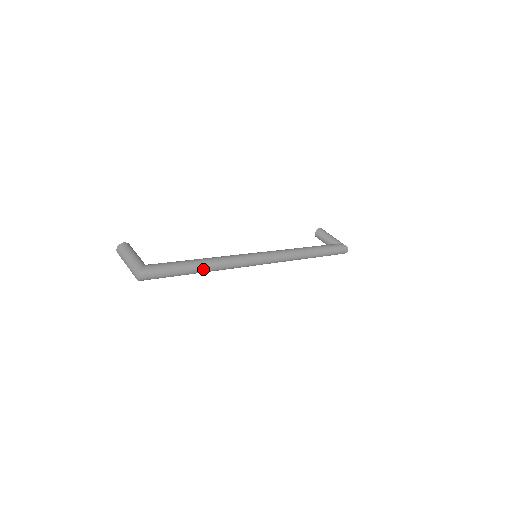
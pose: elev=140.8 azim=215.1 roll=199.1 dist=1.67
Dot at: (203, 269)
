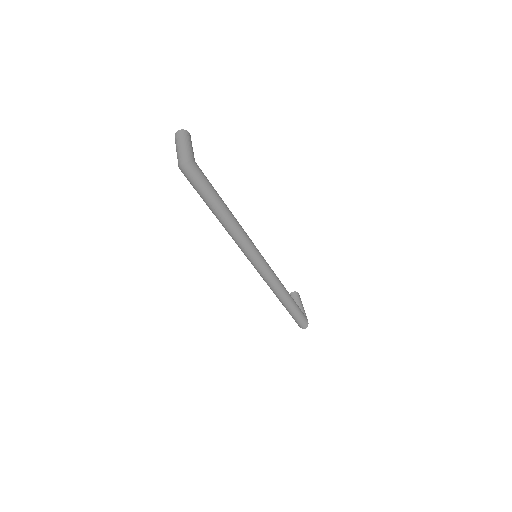
Dot at: (224, 217)
